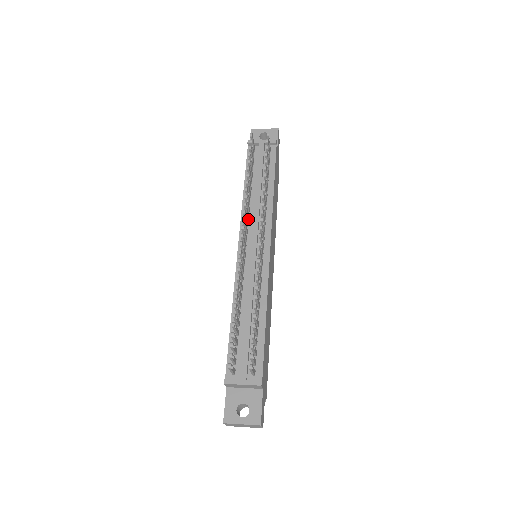
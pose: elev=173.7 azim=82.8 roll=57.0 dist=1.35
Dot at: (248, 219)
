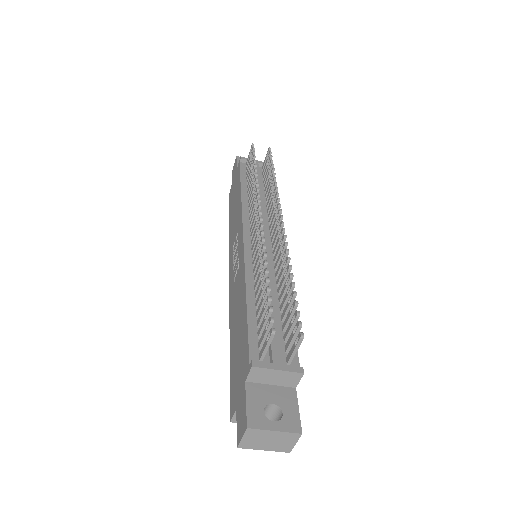
Dot at: occluded
